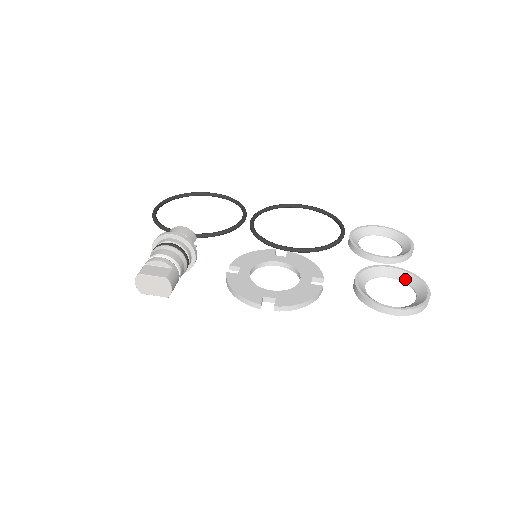
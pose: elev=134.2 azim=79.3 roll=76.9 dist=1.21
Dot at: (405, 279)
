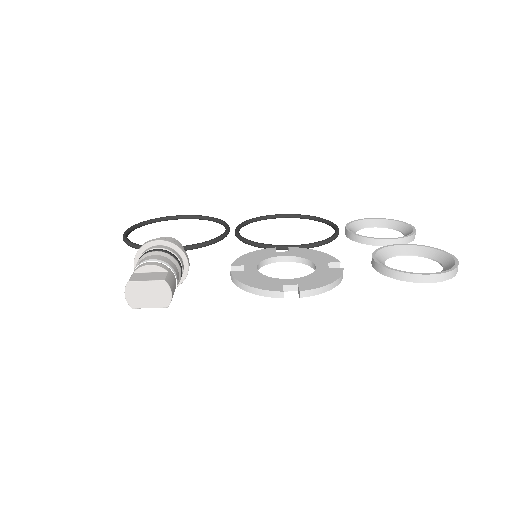
Dot at: (422, 253)
